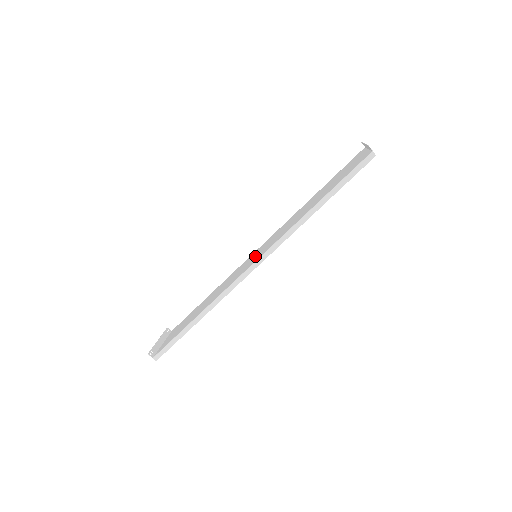
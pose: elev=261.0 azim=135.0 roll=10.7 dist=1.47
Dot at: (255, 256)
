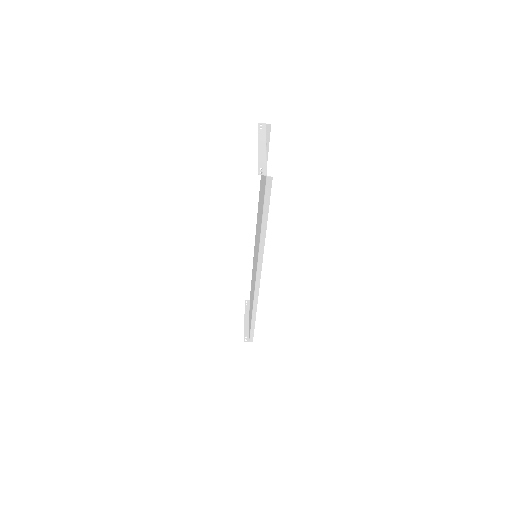
Dot at: (255, 259)
